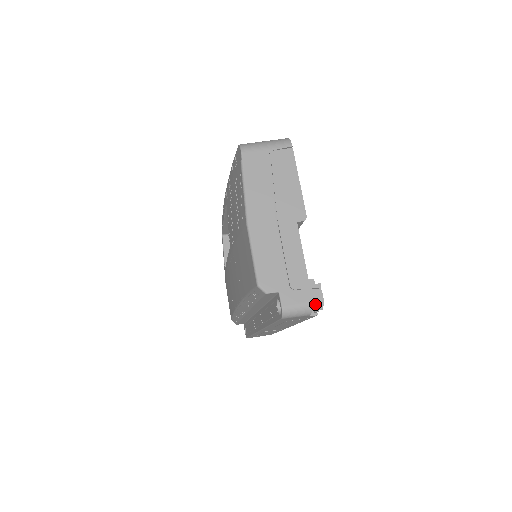
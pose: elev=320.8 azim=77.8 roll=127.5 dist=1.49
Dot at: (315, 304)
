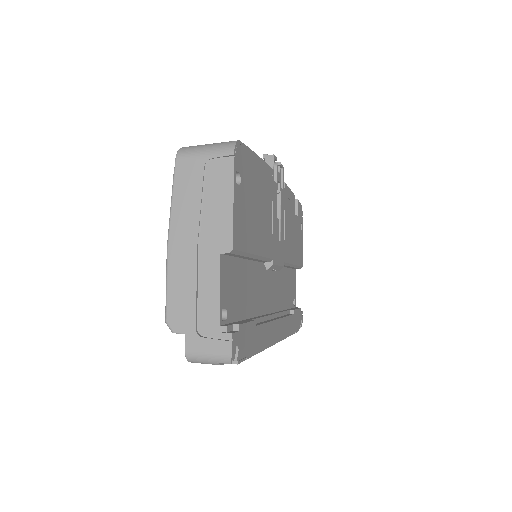
Dot at: (221, 356)
